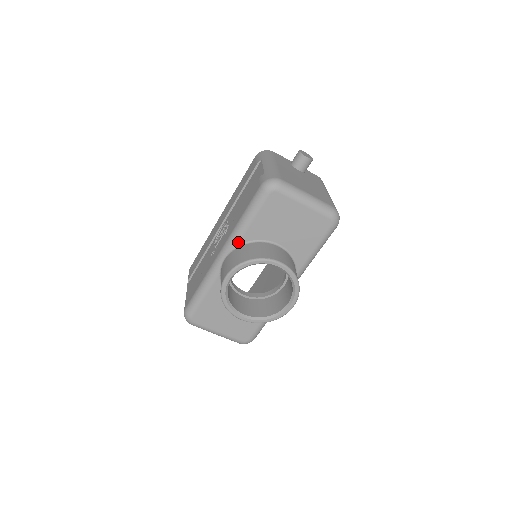
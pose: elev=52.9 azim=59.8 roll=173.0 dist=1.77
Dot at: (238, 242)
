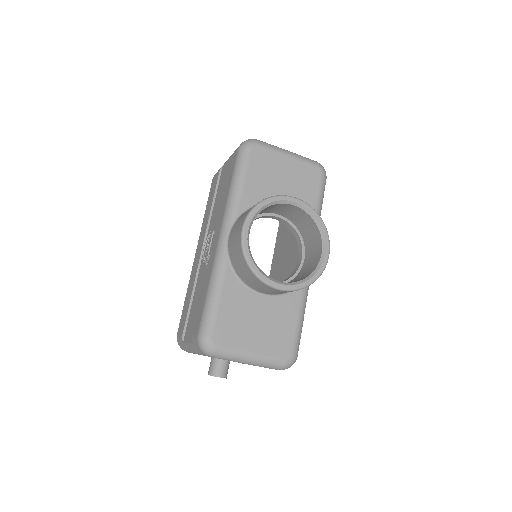
Dot at: (237, 212)
